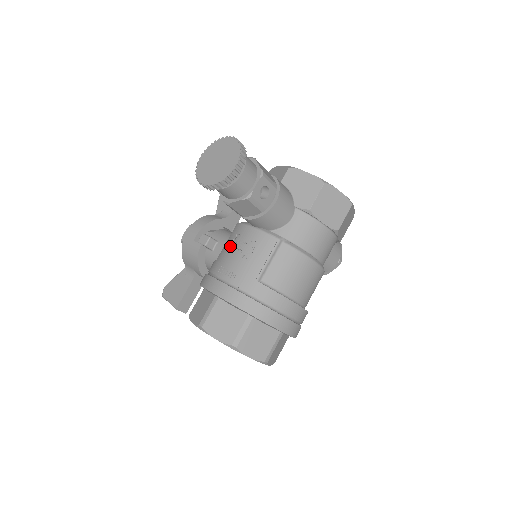
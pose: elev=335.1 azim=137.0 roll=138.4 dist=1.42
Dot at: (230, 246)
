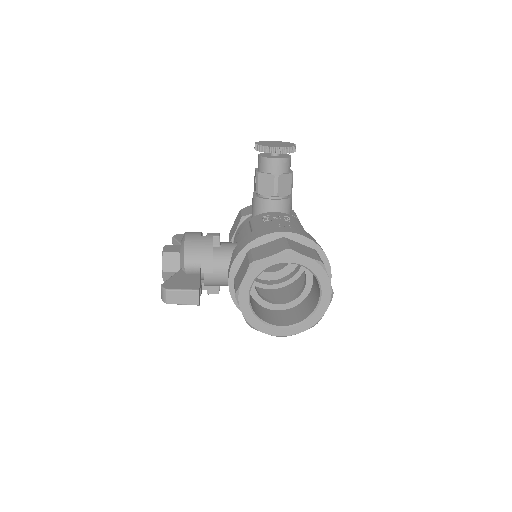
Dot at: (263, 221)
